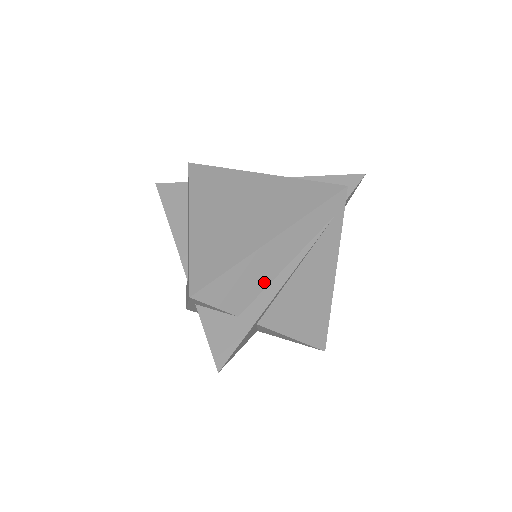
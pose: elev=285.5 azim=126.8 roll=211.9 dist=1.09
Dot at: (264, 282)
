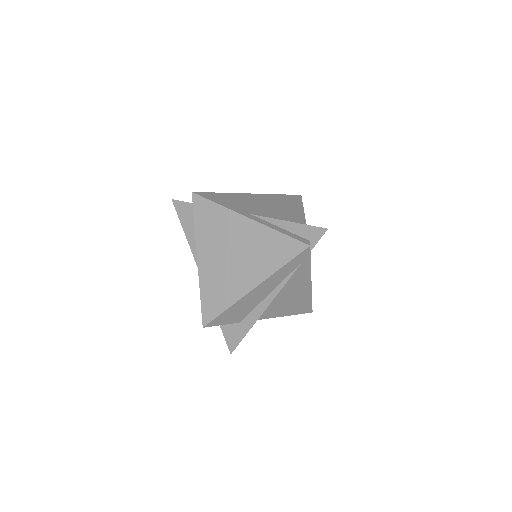
Dot at: (254, 305)
